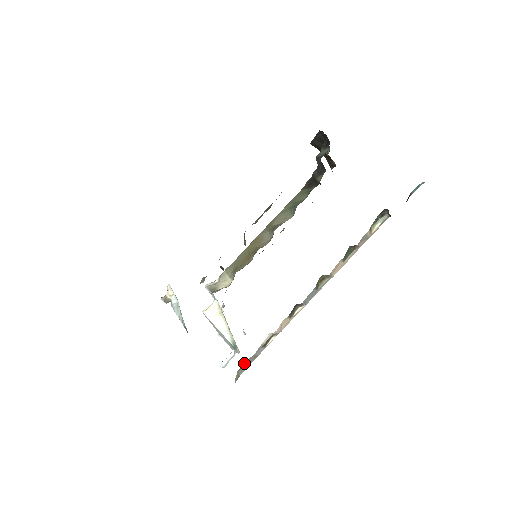
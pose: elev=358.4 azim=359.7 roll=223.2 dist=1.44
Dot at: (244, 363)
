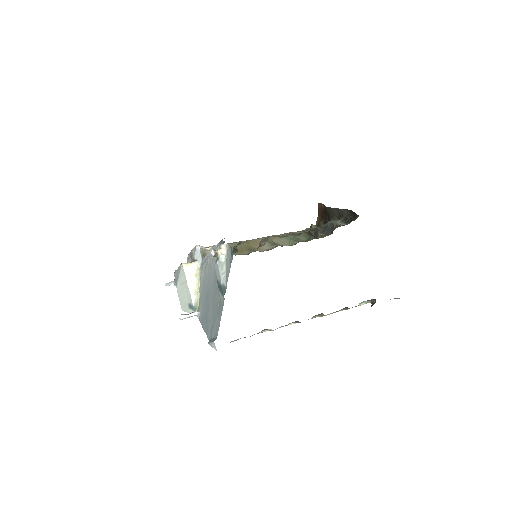
Dot at: occluded
